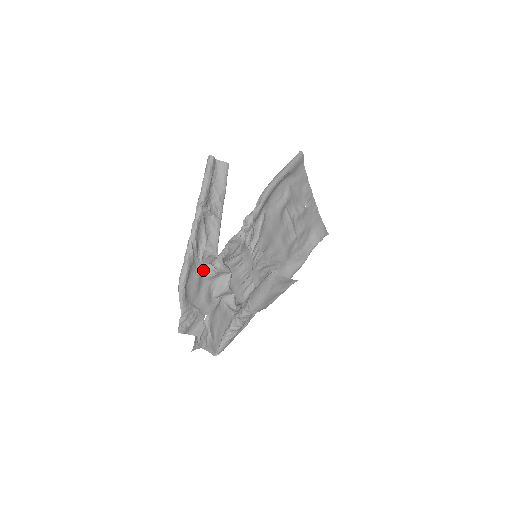
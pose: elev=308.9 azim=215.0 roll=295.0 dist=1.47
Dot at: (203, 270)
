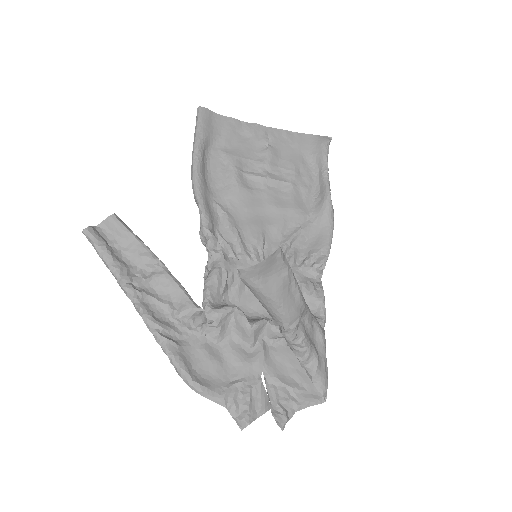
Dot at: (203, 338)
